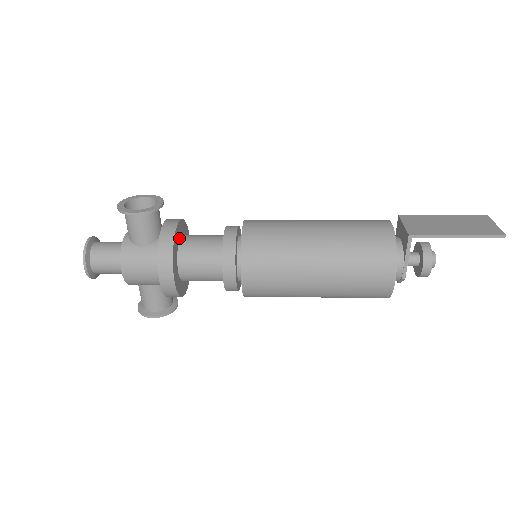
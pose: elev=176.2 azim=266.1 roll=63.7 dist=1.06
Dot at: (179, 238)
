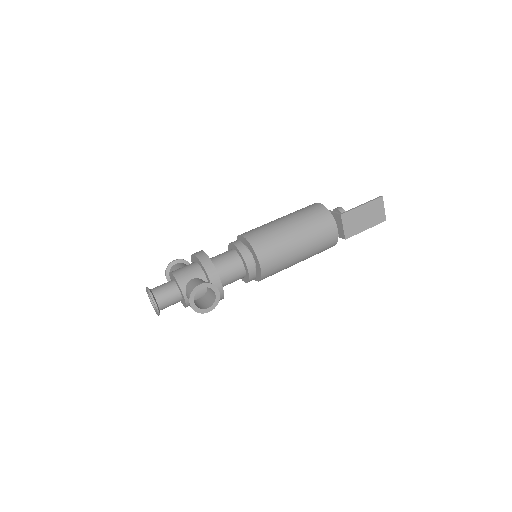
Dot at: occluded
